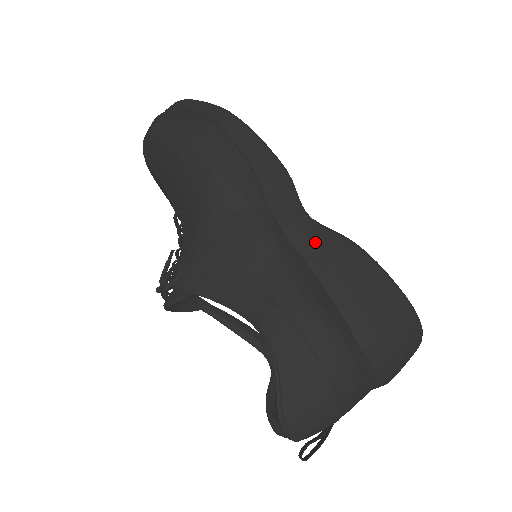
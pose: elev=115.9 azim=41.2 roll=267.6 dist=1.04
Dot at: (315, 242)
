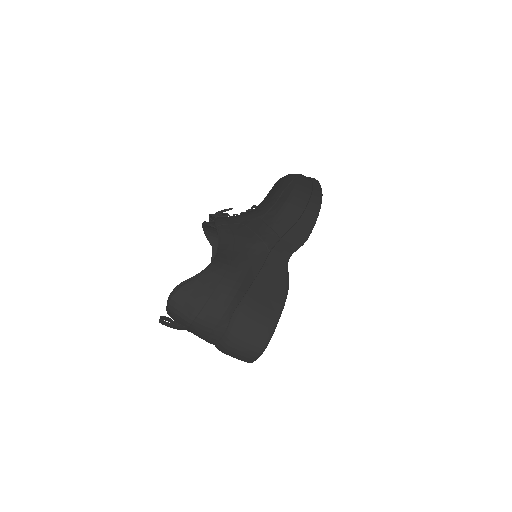
Dot at: (276, 268)
